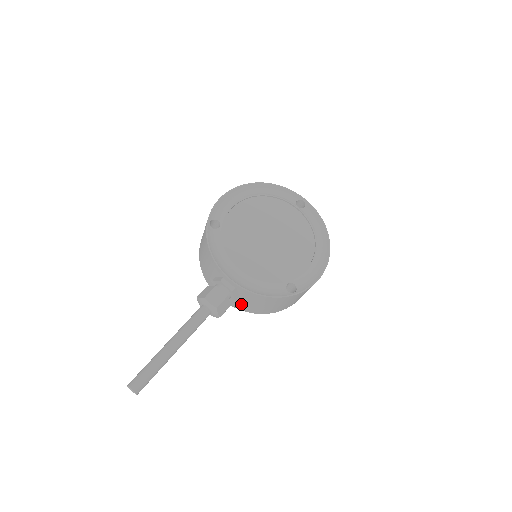
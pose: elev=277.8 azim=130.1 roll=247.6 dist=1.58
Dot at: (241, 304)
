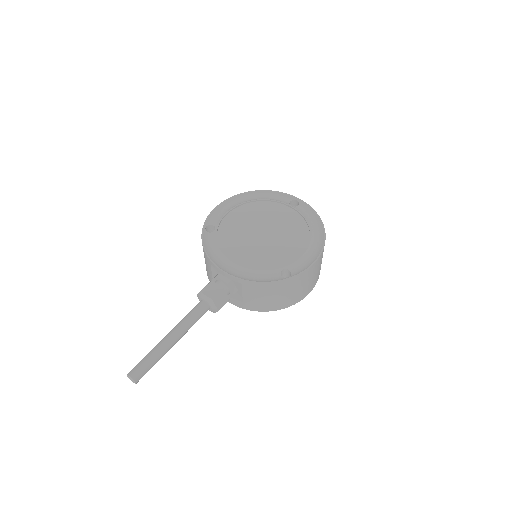
Dot at: (243, 301)
